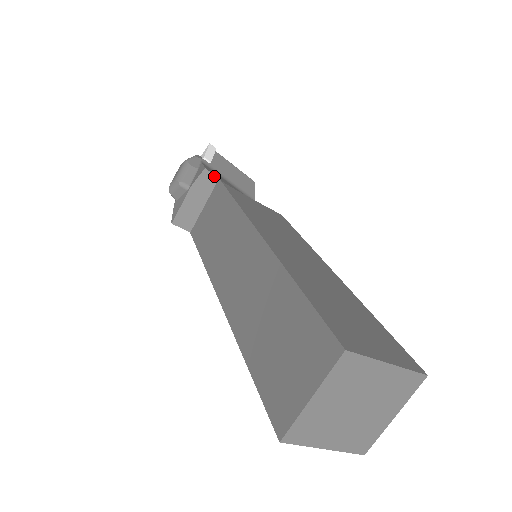
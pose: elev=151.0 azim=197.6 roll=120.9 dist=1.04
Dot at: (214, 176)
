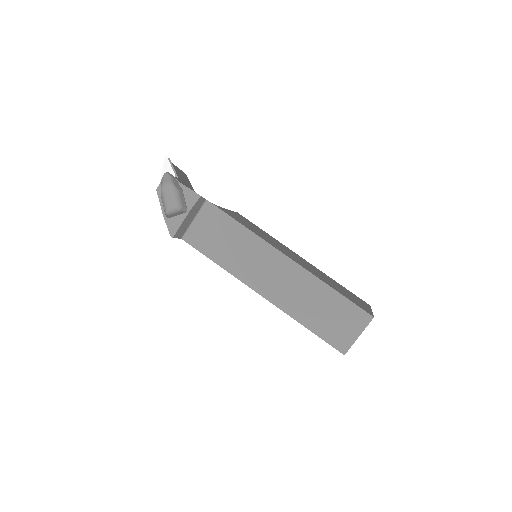
Dot at: (204, 199)
